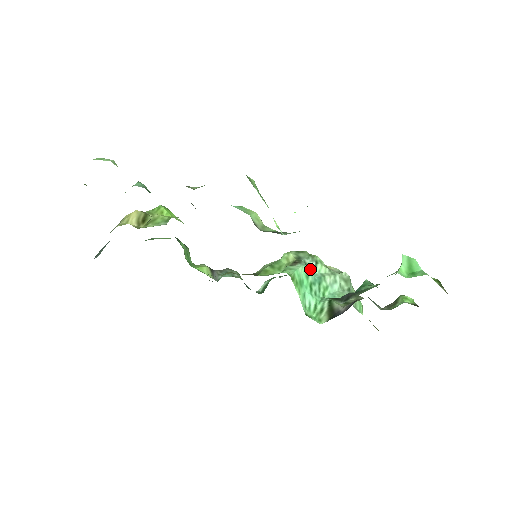
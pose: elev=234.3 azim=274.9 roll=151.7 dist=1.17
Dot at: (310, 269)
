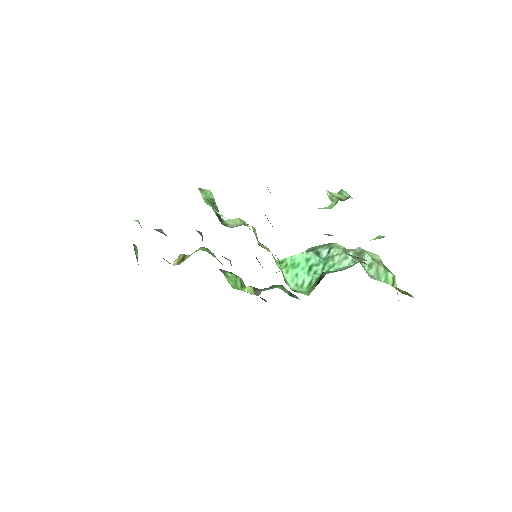
Dot at: (322, 255)
